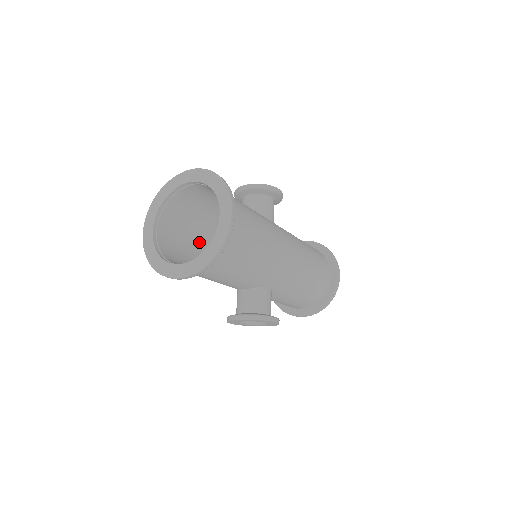
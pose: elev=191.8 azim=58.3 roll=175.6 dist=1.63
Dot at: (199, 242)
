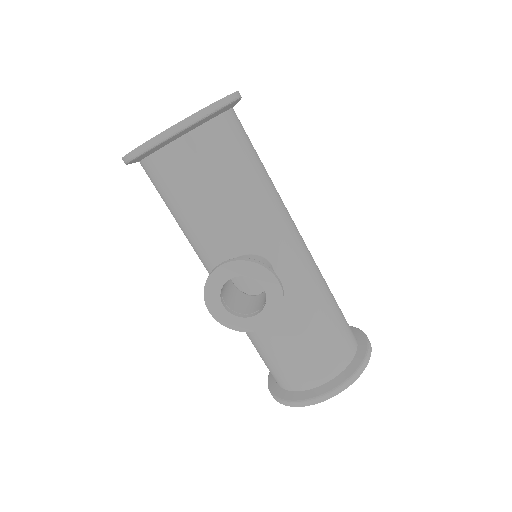
Dot at: occluded
